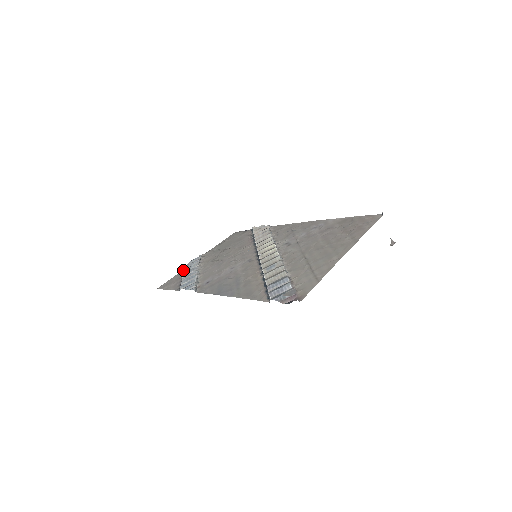
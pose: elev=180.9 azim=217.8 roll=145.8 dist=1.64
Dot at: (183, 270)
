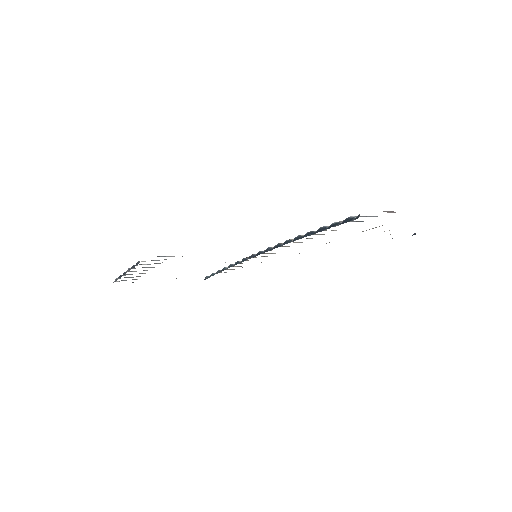
Dot at: occluded
